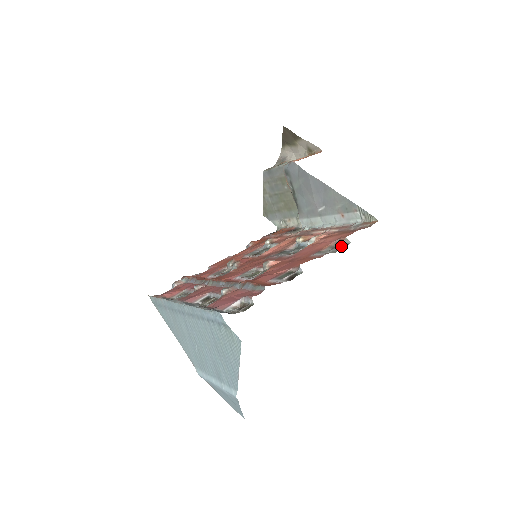
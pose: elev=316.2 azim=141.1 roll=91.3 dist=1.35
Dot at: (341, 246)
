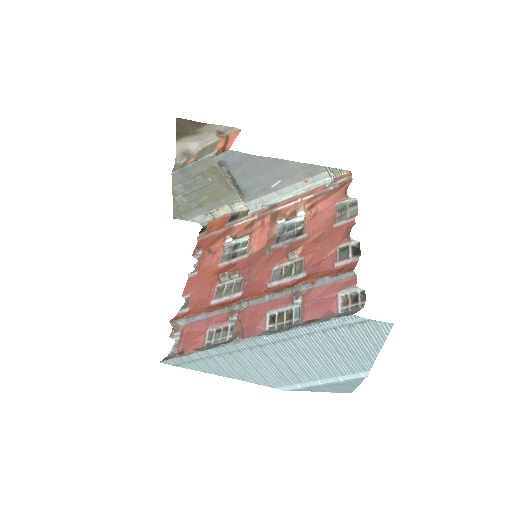
Dot at: (351, 206)
